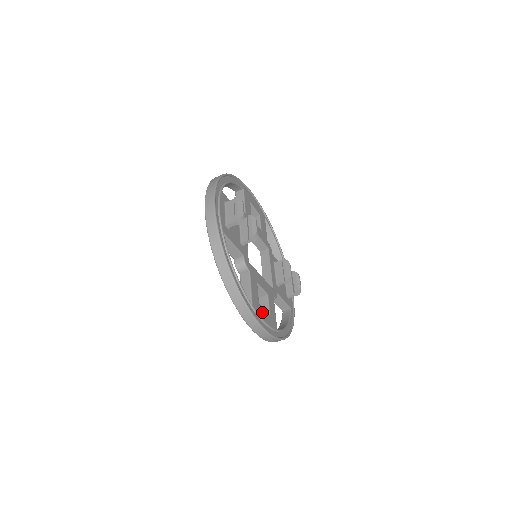
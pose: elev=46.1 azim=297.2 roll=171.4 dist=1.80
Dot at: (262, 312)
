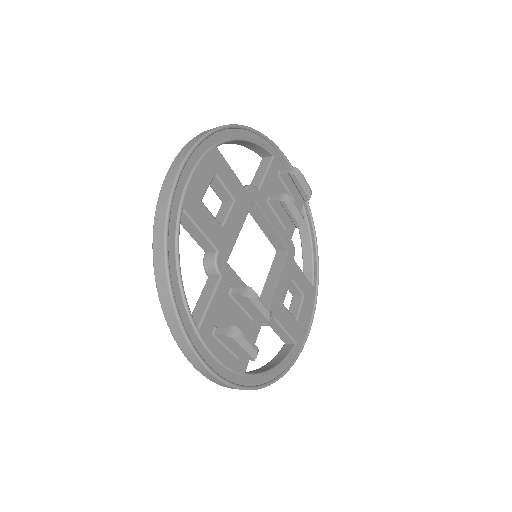
Dot at: (302, 319)
